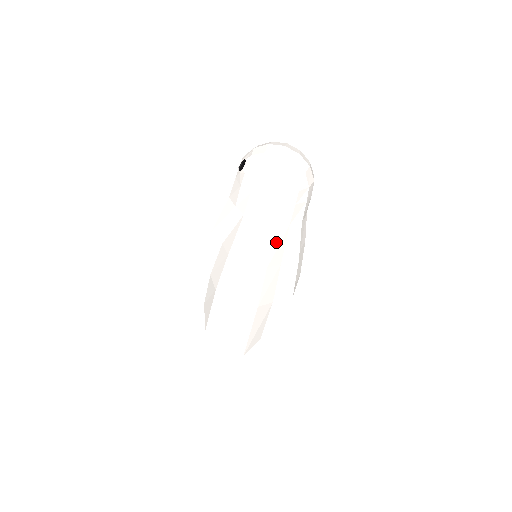
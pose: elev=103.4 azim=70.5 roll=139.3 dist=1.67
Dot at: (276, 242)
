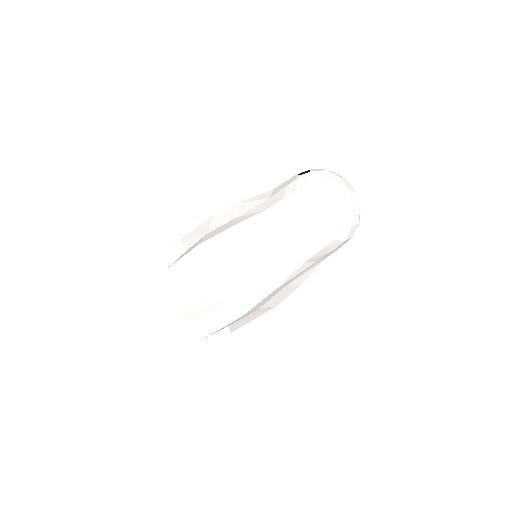
Dot at: (268, 255)
